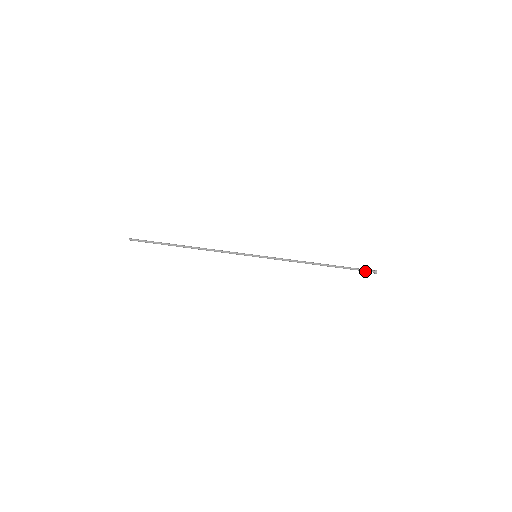
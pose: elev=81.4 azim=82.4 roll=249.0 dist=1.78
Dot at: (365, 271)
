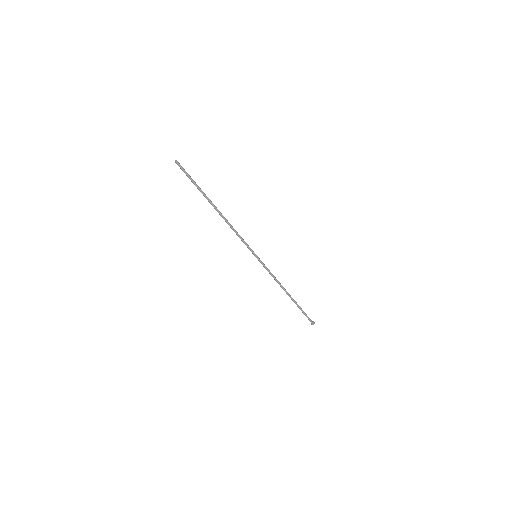
Dot at: (308, 318)
